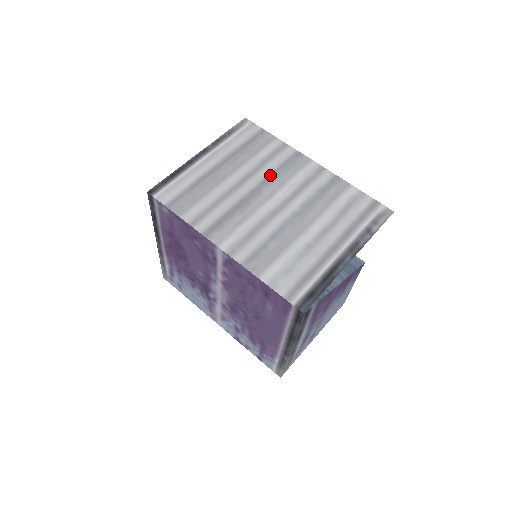
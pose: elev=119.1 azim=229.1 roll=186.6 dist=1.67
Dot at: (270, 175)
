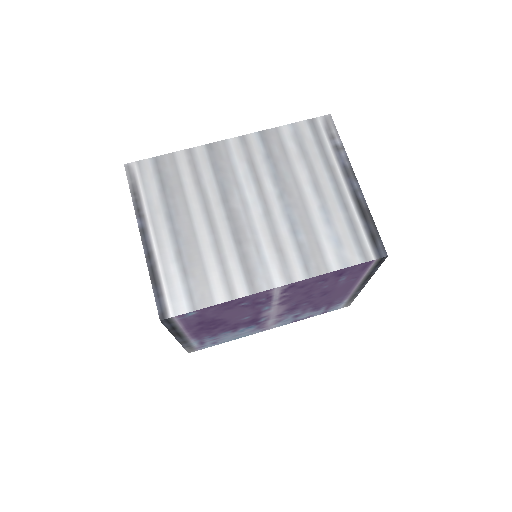
Dot at: (219, 189)
